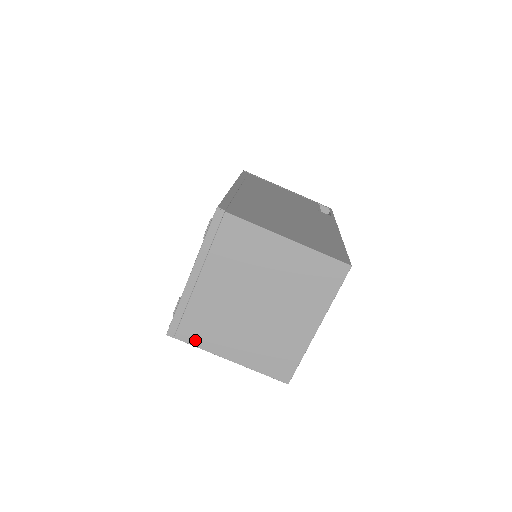
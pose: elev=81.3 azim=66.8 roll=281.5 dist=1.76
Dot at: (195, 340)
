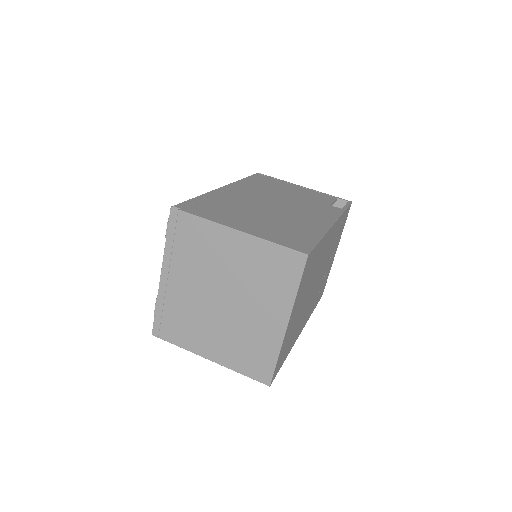
Dot at: (176, 340)
